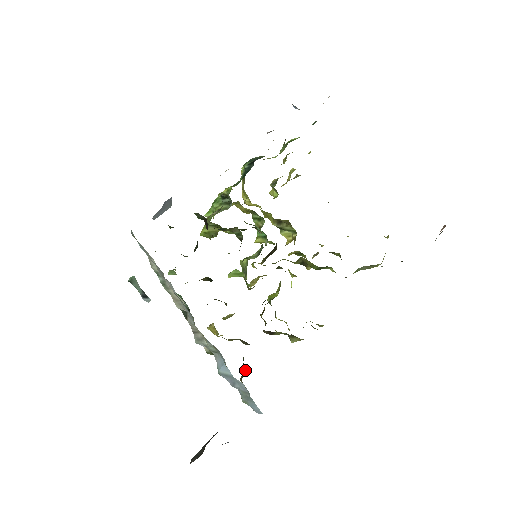
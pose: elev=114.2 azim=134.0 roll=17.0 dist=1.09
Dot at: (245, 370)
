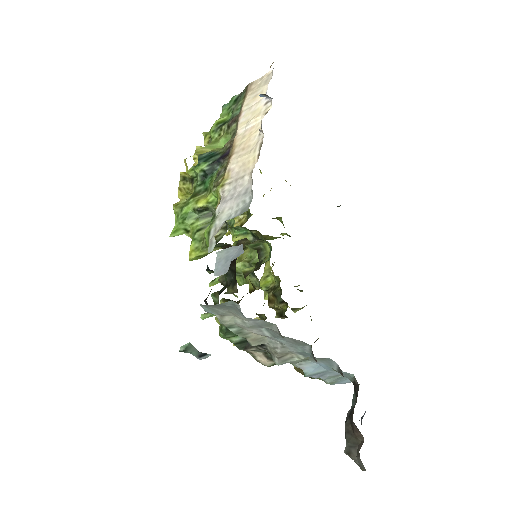
Dot at: occluded
